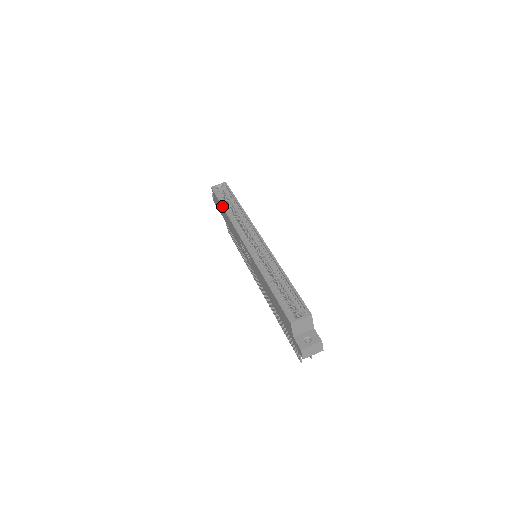
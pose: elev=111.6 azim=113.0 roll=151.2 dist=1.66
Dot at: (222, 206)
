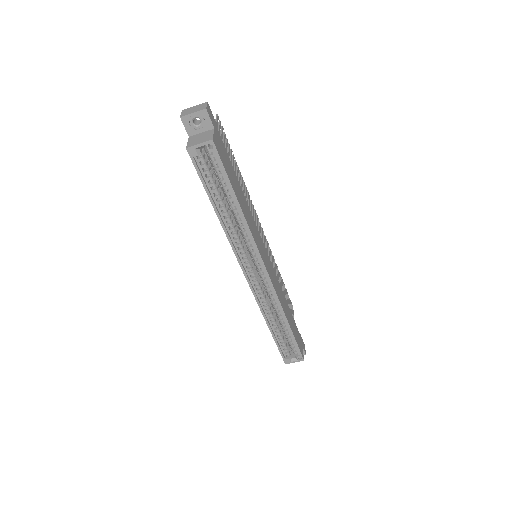
Dot at: occluded
